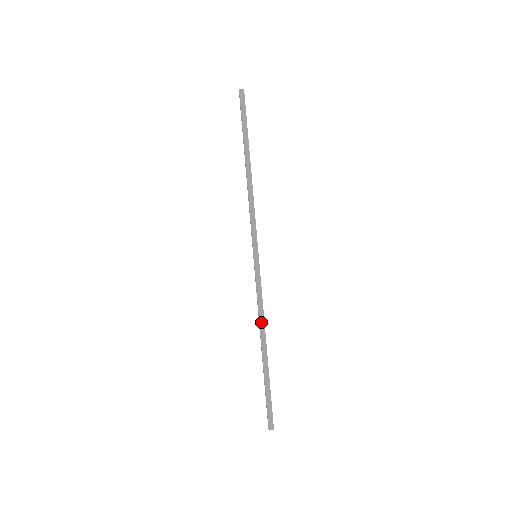
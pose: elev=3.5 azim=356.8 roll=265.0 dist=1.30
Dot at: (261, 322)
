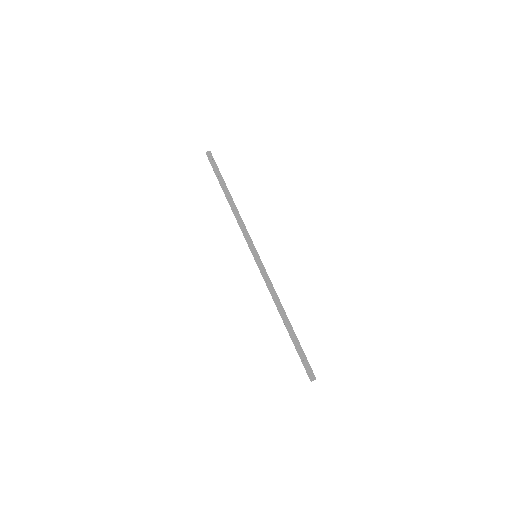
Dot at: (278, 300)
